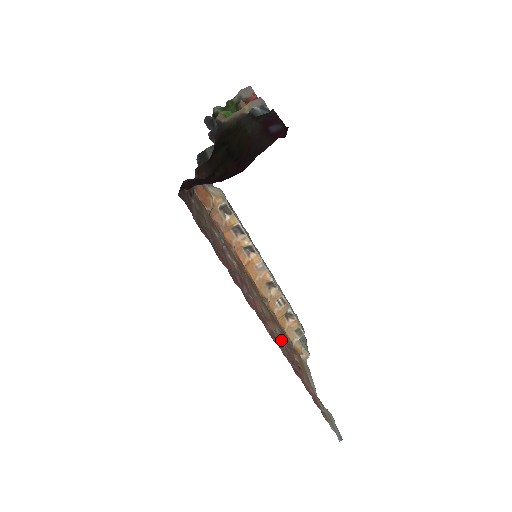
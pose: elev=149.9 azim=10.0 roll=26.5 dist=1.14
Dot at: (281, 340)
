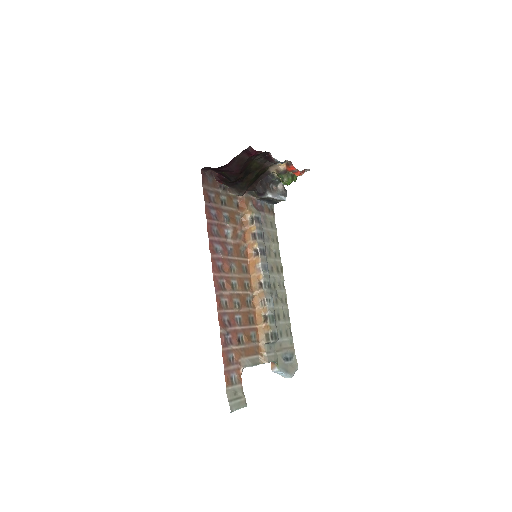
Dot at: (231, 303)
